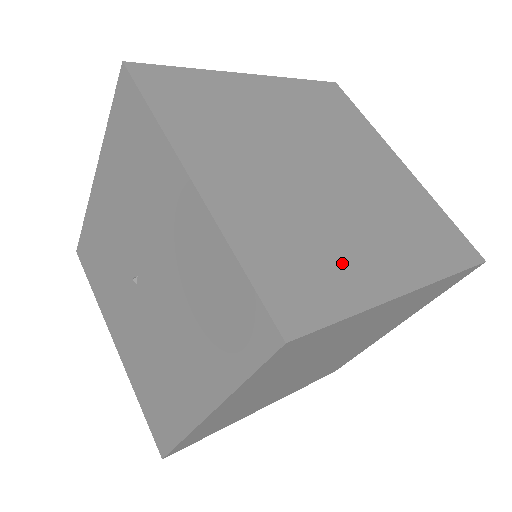
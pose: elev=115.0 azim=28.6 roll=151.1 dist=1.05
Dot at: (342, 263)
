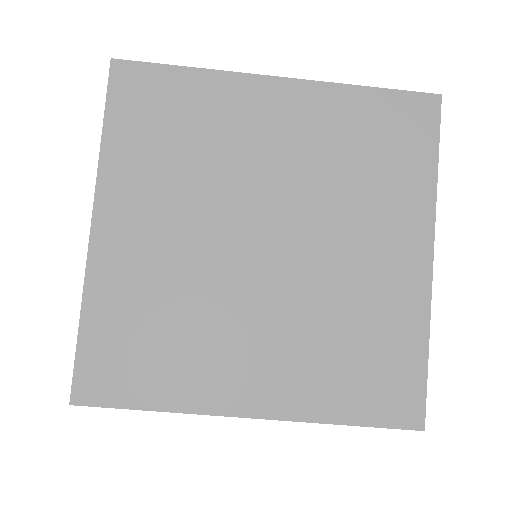
Dot at: (380, 314)
